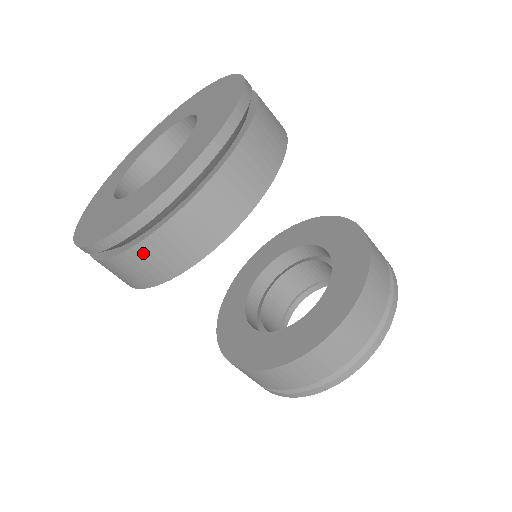
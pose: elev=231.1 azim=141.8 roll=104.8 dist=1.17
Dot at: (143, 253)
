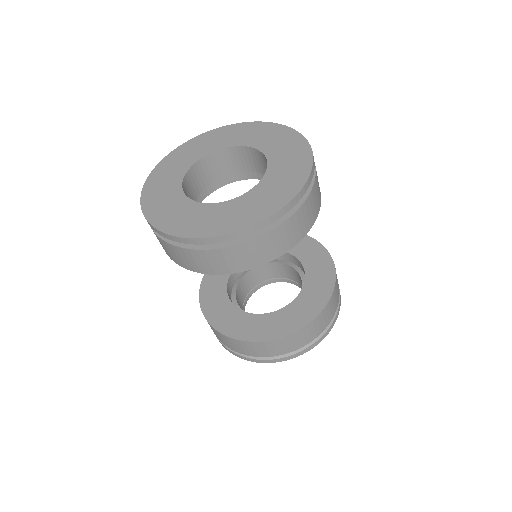
Dot at: (258, 244)
